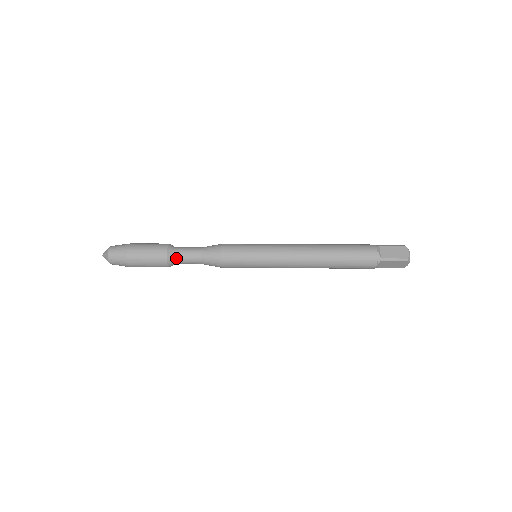
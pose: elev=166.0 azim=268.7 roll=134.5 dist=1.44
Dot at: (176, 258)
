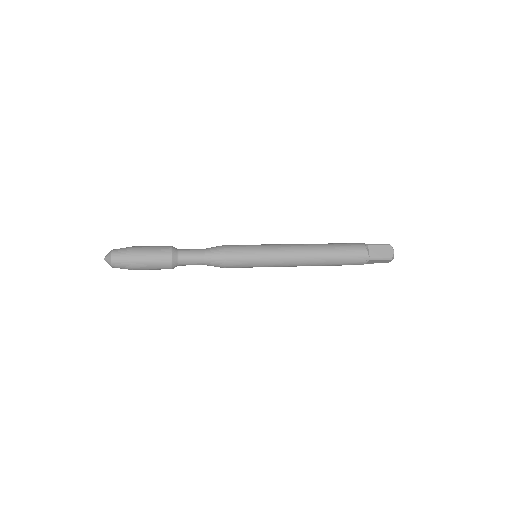
Dot at: (180, 262)
